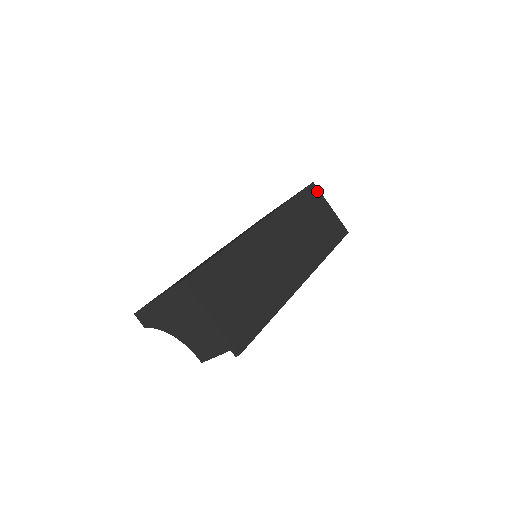
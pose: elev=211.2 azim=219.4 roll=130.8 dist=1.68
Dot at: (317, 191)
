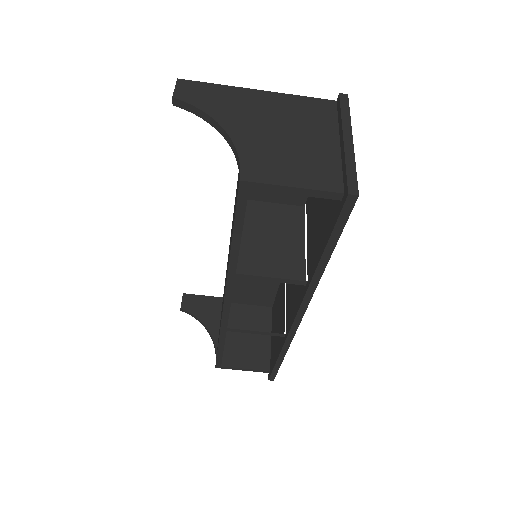
Dot at: occluded
